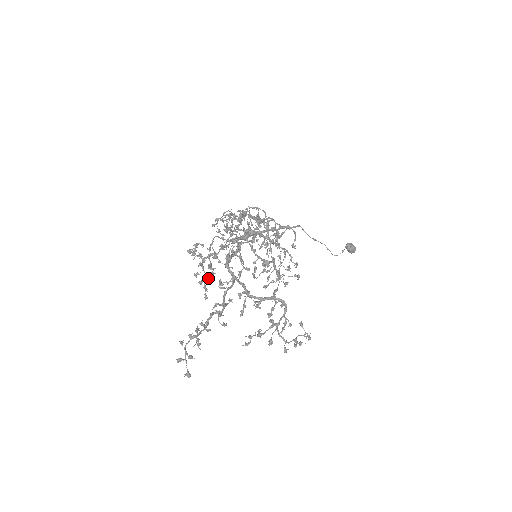
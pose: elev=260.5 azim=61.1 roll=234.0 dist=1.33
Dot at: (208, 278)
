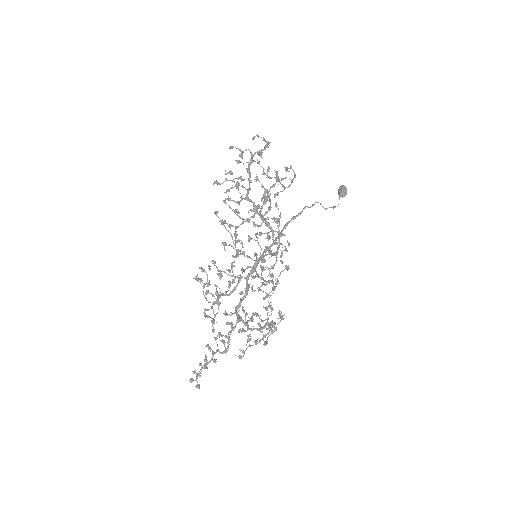
Dot at: occluded
